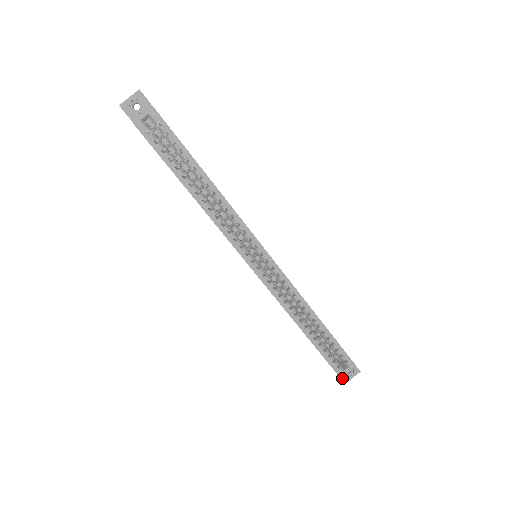
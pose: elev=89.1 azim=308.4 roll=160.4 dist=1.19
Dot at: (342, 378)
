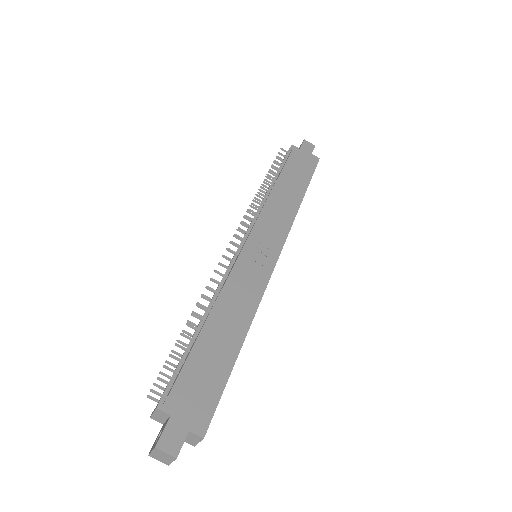
Dot at: occluded
